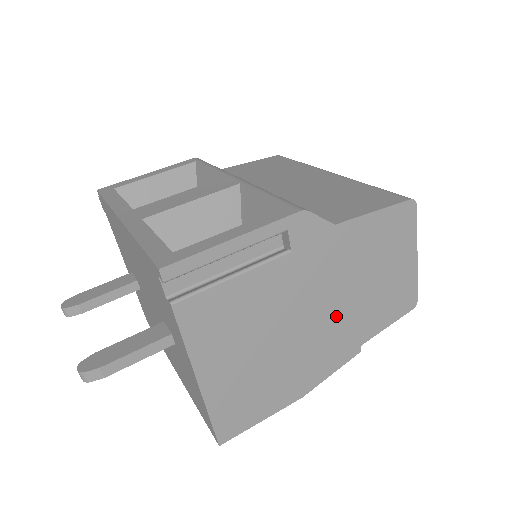
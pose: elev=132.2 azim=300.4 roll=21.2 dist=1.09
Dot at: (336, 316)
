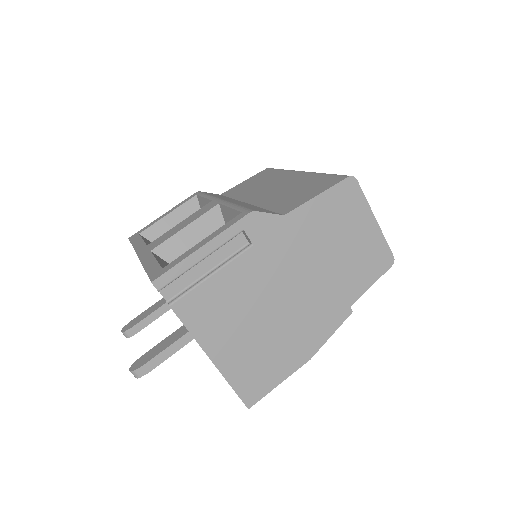
Dot at: (315, 287)
